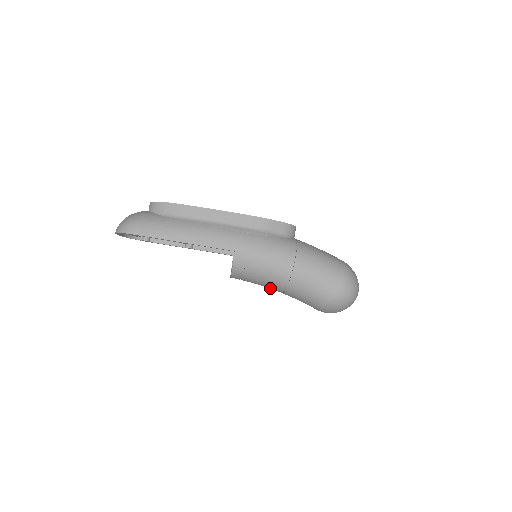
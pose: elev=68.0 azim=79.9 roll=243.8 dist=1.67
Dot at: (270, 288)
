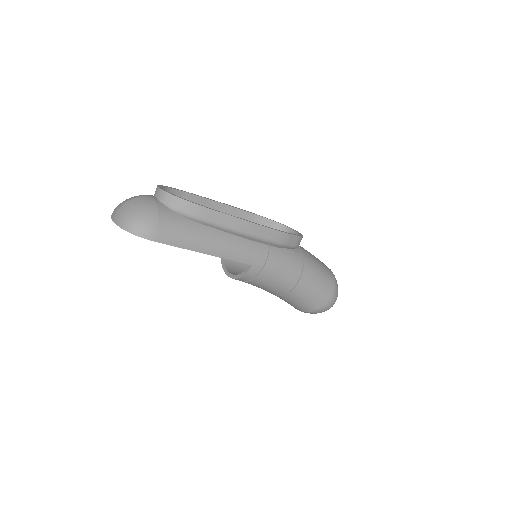
Dot at: occluded
